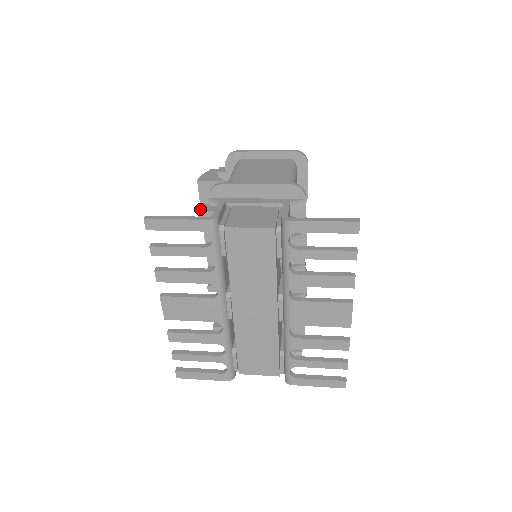
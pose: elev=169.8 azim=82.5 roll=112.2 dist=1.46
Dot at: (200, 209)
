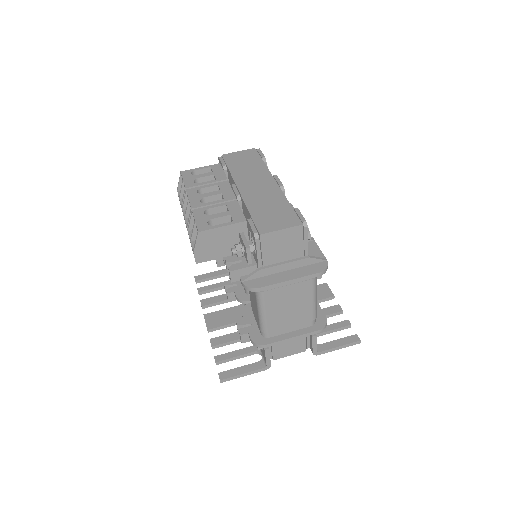
Dot at: (243, 342)
